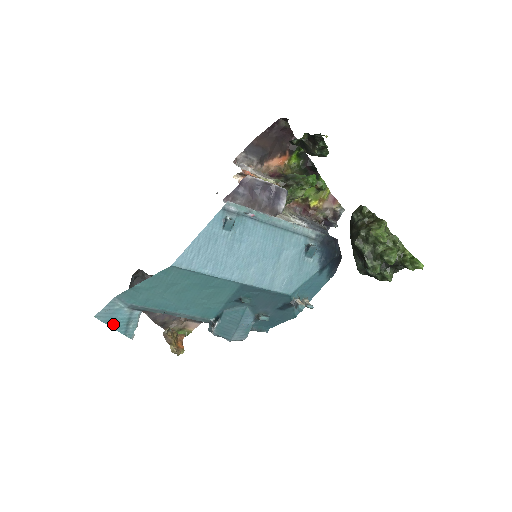
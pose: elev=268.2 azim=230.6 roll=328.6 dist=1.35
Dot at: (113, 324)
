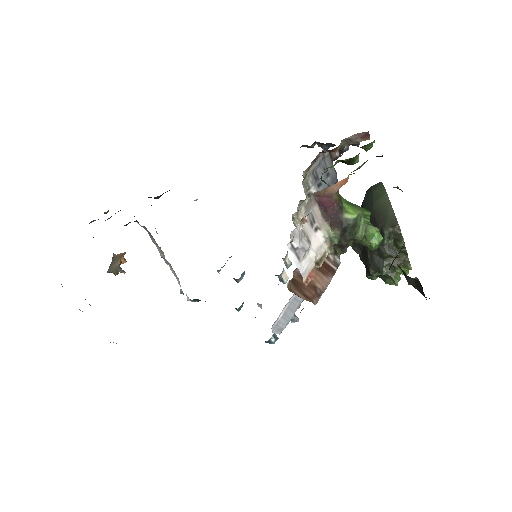
Dot at: occluded
